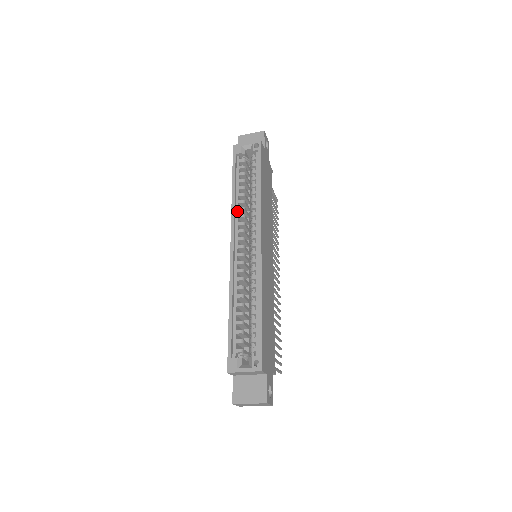
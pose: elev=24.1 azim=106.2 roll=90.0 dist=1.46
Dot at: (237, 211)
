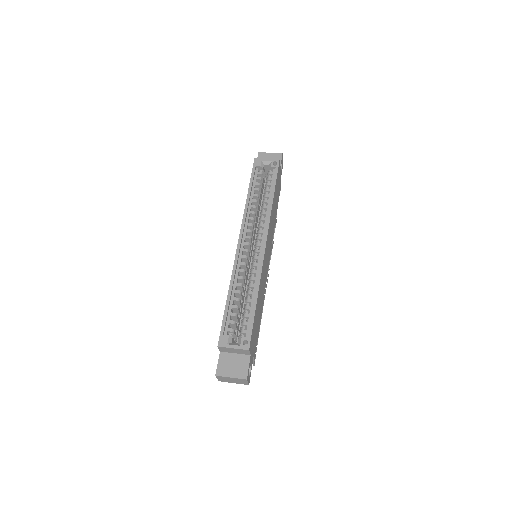
Dot at: (248, 214)
